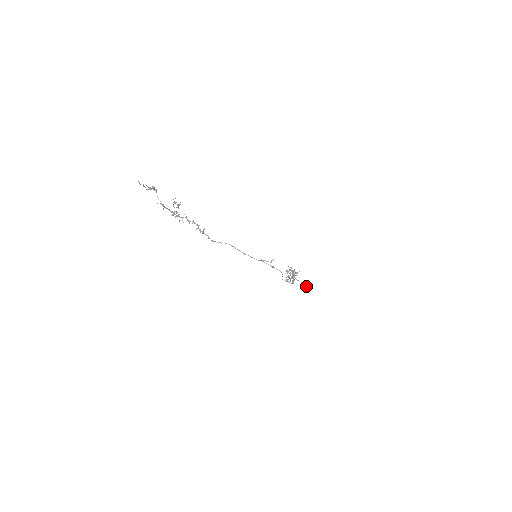
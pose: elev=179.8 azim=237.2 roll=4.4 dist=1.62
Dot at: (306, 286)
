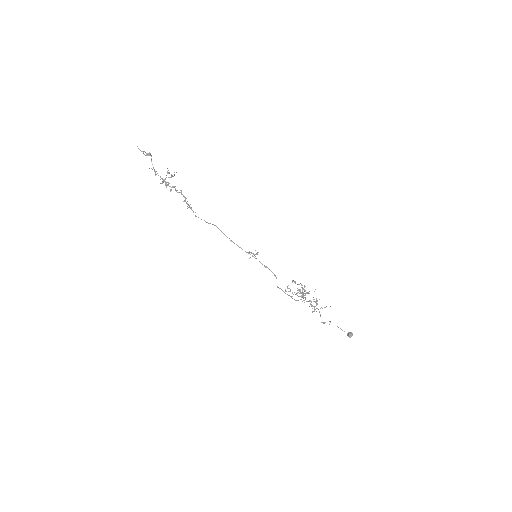
Dot at: (348, 336)
